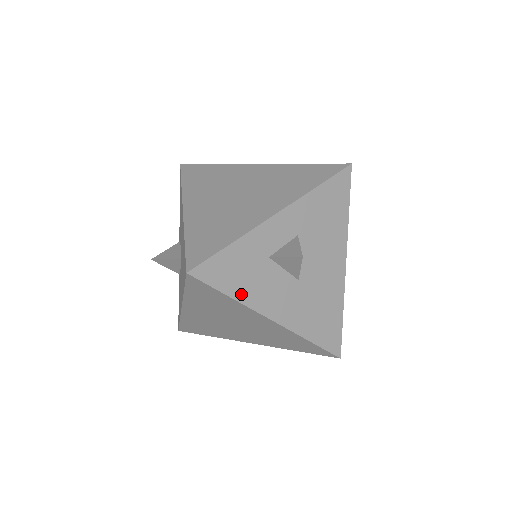
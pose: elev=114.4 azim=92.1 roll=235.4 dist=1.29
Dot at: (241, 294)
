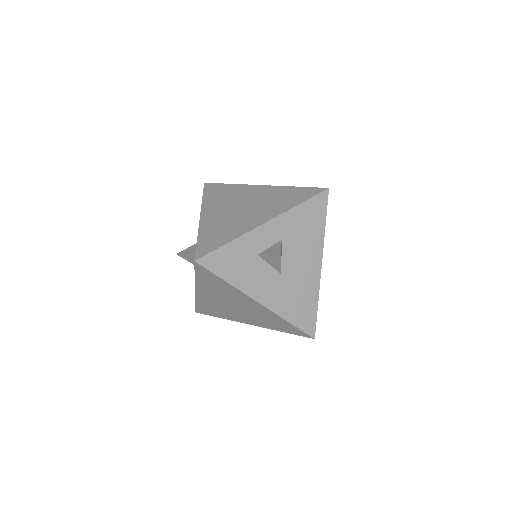
Dot at: (235, 280)
